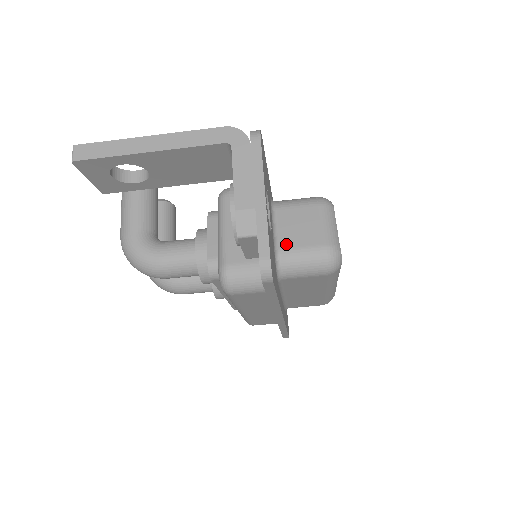
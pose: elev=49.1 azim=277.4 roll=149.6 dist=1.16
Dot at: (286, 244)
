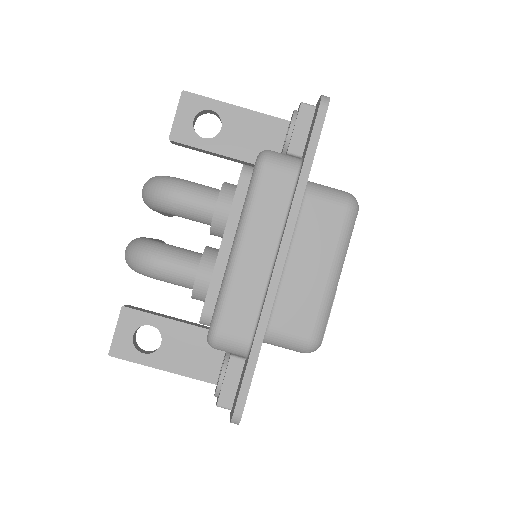
Dot at: occluded
